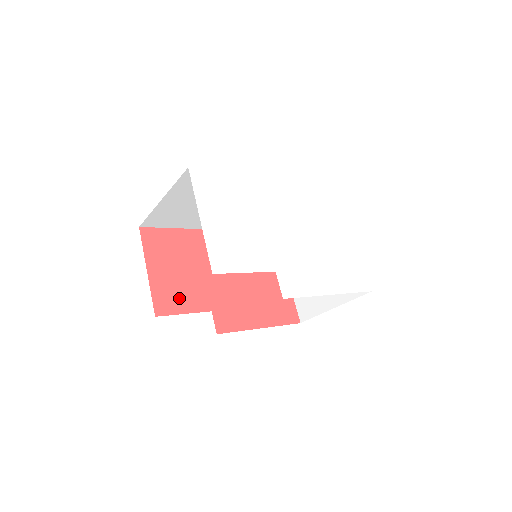
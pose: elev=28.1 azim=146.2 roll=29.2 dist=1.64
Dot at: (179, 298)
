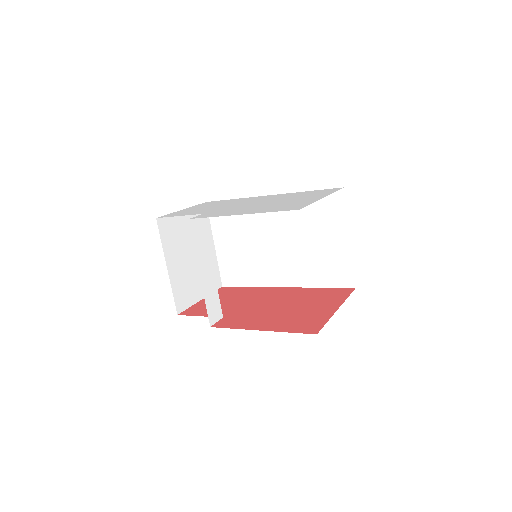
Dot at: (206, 310)
